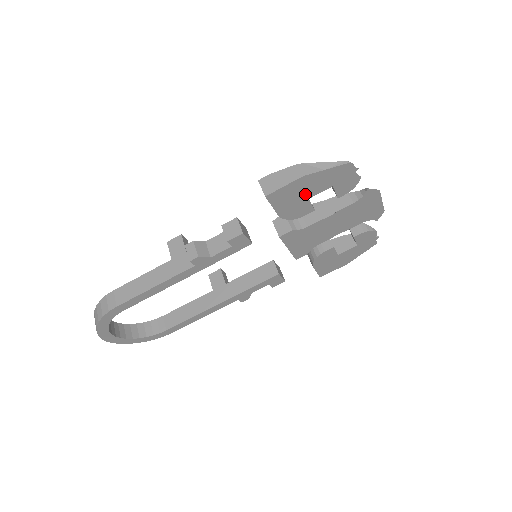
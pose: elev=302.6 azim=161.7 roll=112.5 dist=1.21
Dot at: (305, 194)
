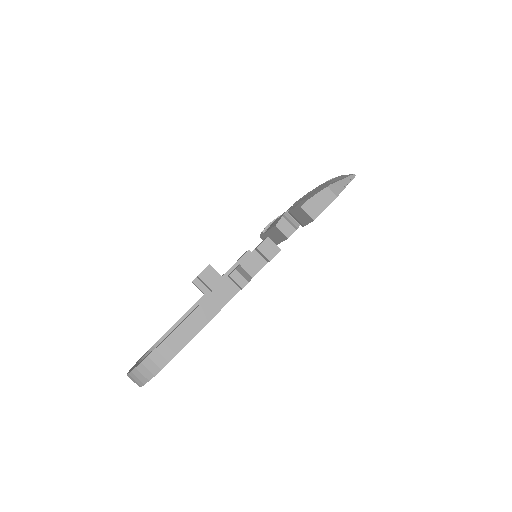
Dot at: occluded
